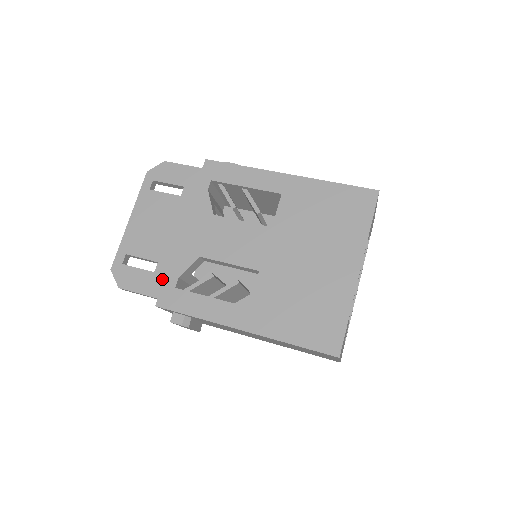
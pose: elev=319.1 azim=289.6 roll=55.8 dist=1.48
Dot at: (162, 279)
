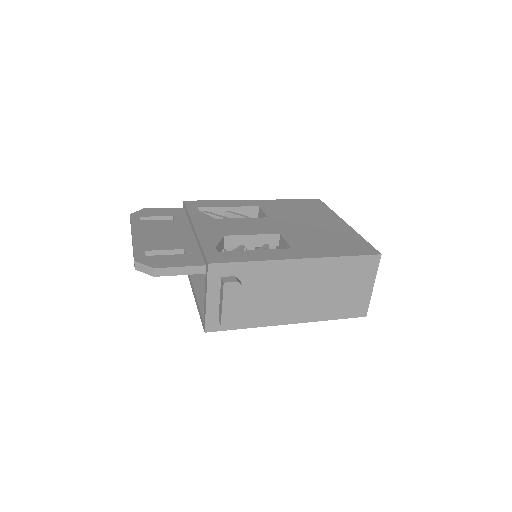
Dot at: (197, 256)
